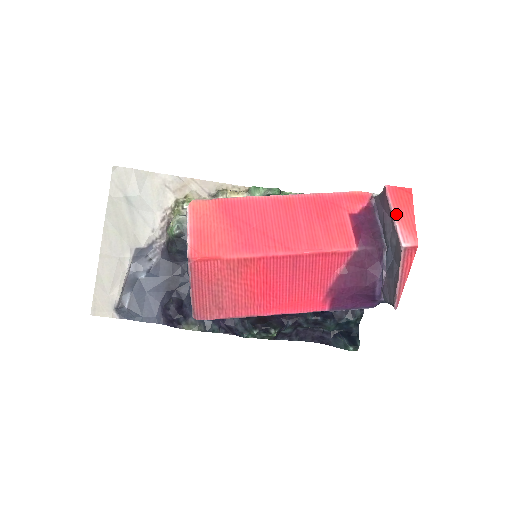
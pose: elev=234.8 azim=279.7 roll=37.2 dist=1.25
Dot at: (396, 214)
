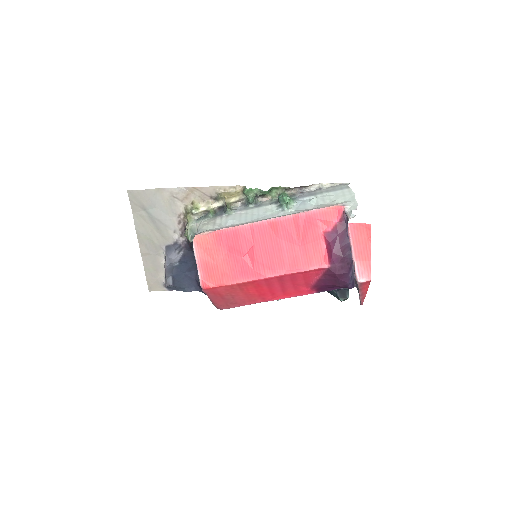
Dot at: (355, 252)
